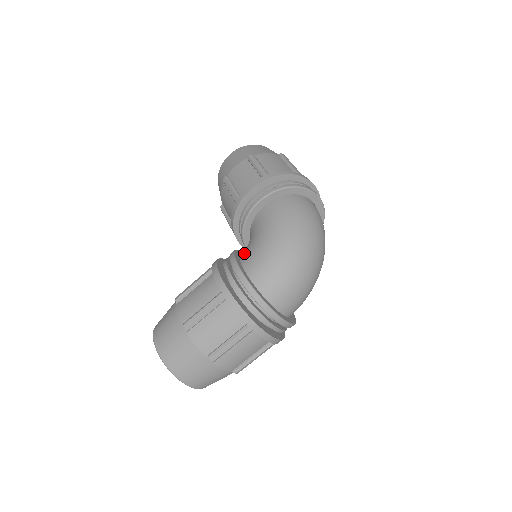
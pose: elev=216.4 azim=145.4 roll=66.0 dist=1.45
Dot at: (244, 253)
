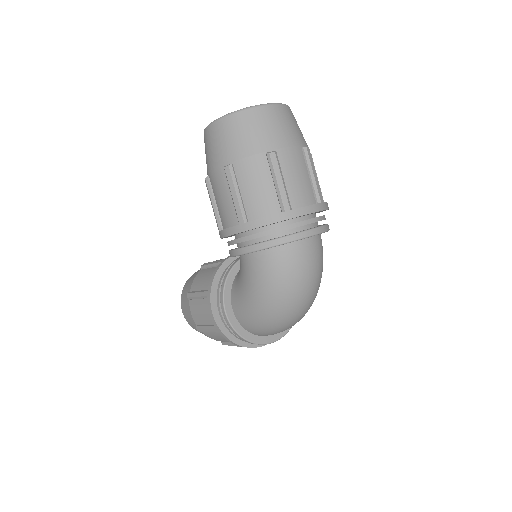
Dot at: (234, 289)
